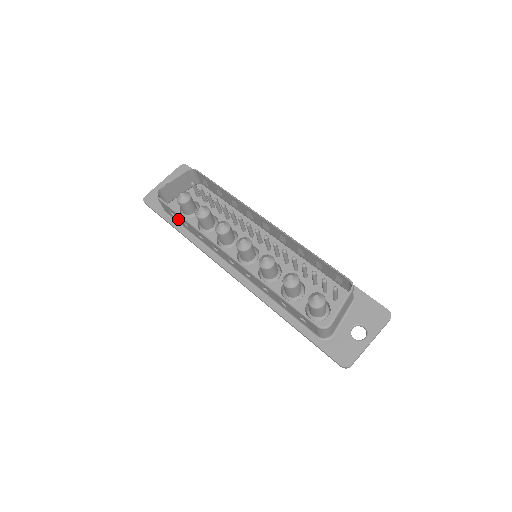
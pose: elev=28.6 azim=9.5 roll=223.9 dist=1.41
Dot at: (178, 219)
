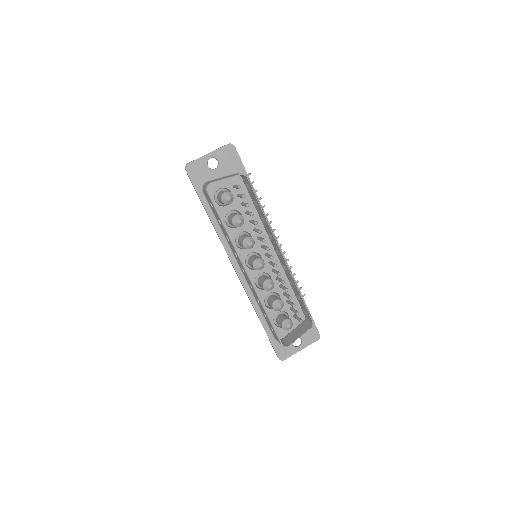
Dot at: (214, 212)
